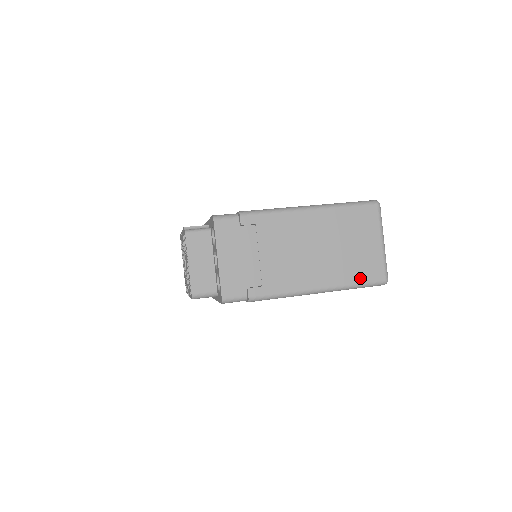
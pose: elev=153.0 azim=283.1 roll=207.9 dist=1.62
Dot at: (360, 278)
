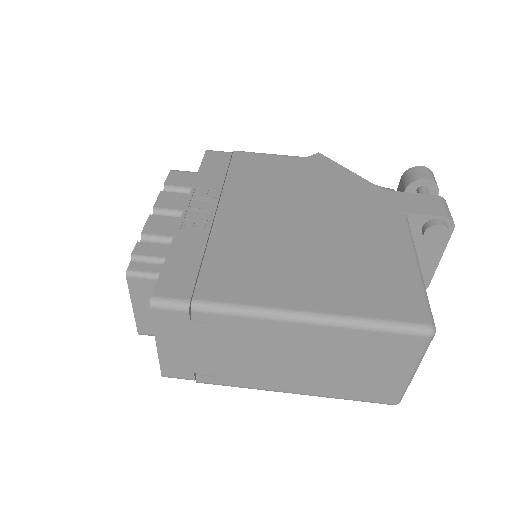
Dot at: (358, 396)
